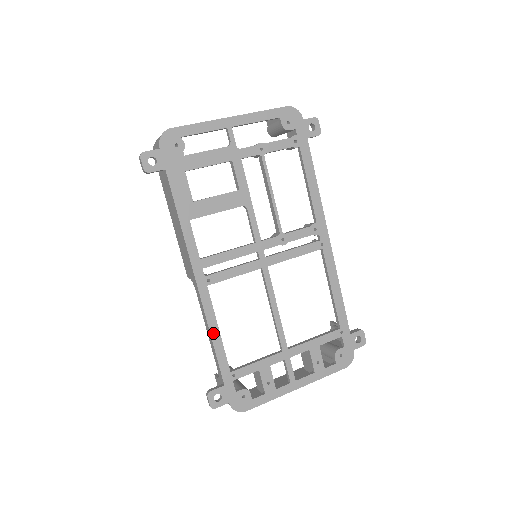
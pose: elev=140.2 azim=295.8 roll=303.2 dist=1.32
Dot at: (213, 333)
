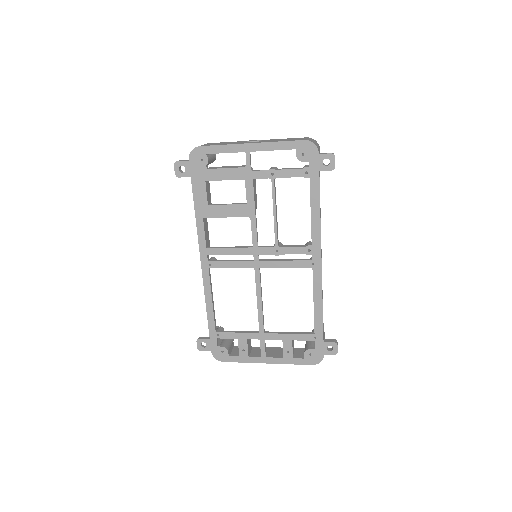
Dot at: (207, 302)
